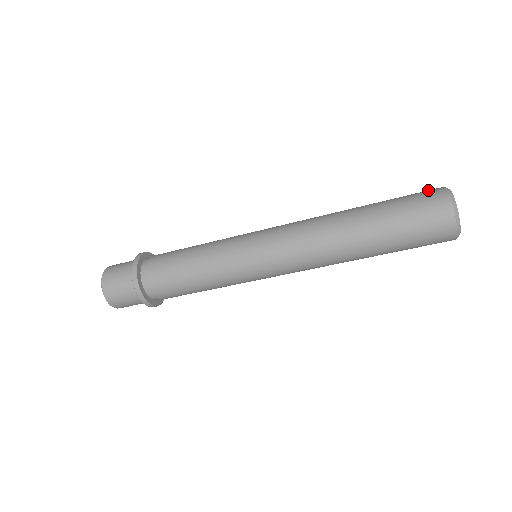
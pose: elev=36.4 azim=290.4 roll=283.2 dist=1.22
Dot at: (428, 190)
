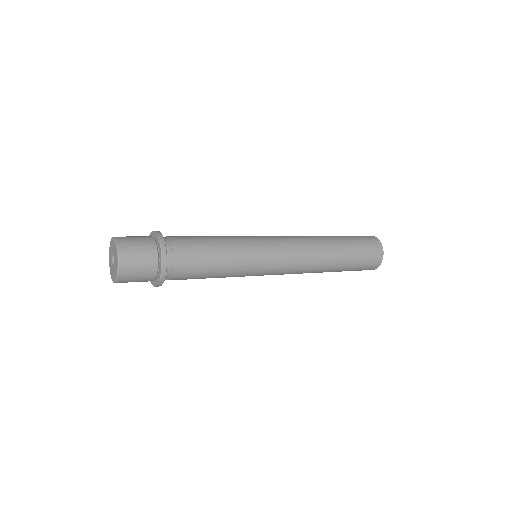
Dot at: (376, 250)
